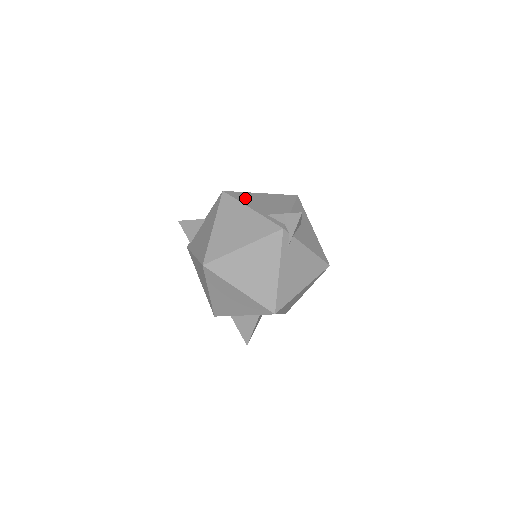
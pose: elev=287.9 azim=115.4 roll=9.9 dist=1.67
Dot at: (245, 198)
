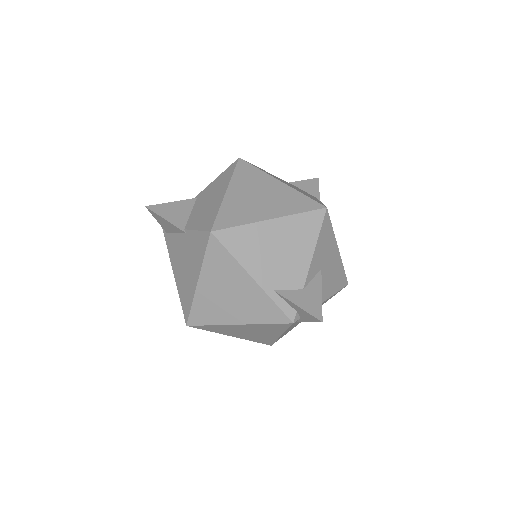
Dot at: (245, 247)
